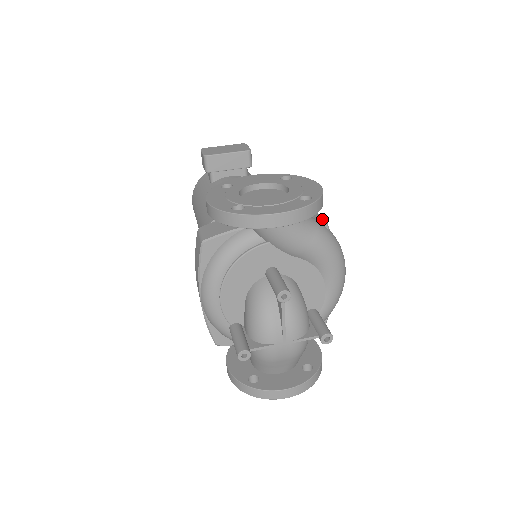
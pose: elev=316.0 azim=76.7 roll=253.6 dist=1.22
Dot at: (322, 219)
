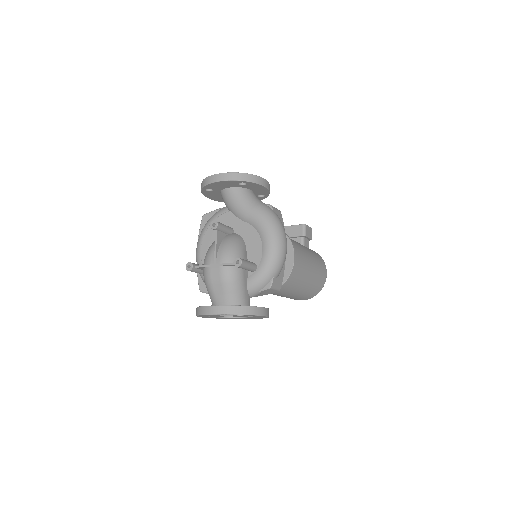
Dot at: (271, 205)
